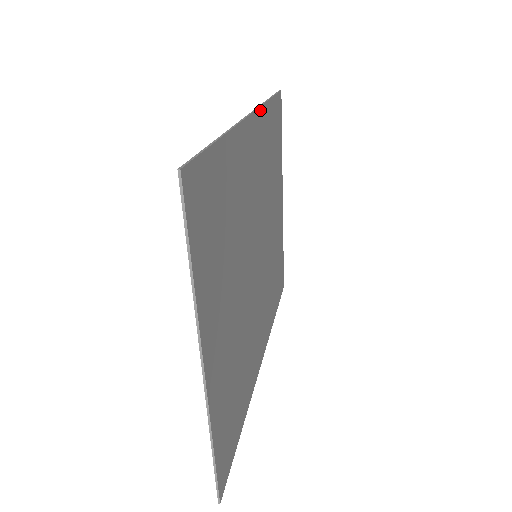
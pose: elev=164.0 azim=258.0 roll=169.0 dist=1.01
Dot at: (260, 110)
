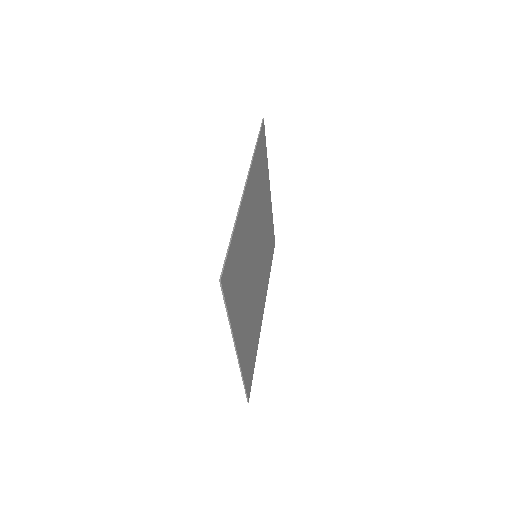
Dot at: (251, 166)
